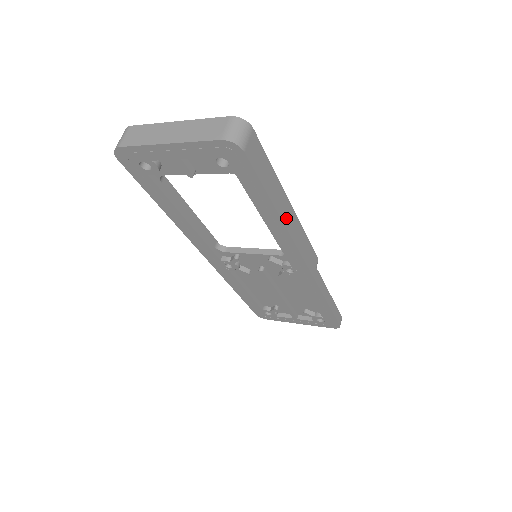
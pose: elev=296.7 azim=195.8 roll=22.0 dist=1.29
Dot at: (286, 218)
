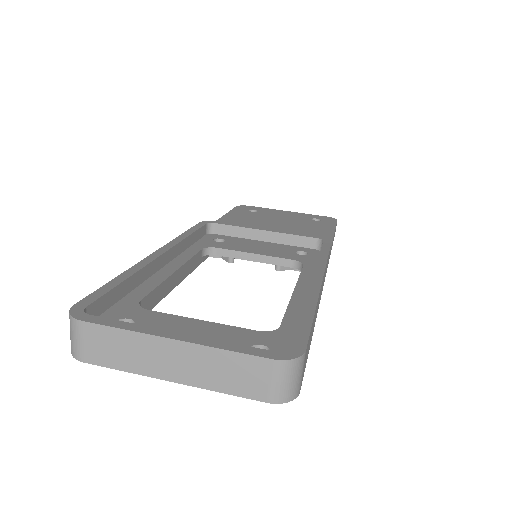
Dot at: occluded
